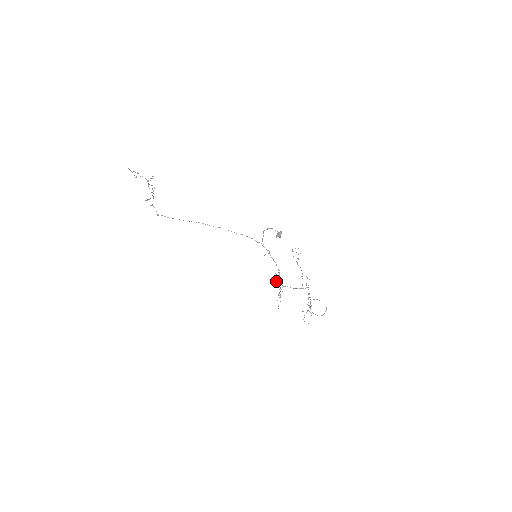
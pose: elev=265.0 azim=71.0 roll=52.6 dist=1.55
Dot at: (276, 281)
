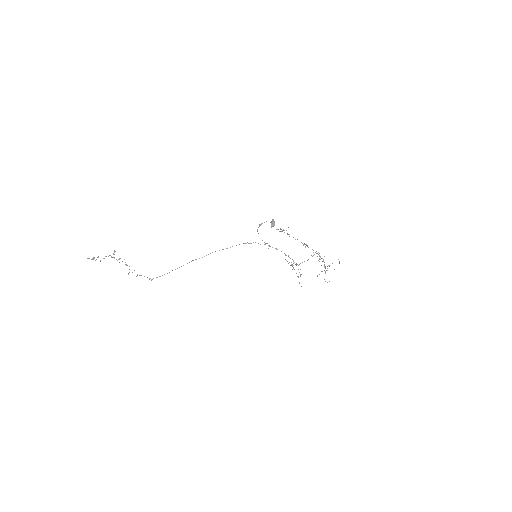
Dot at: (292, 264)
